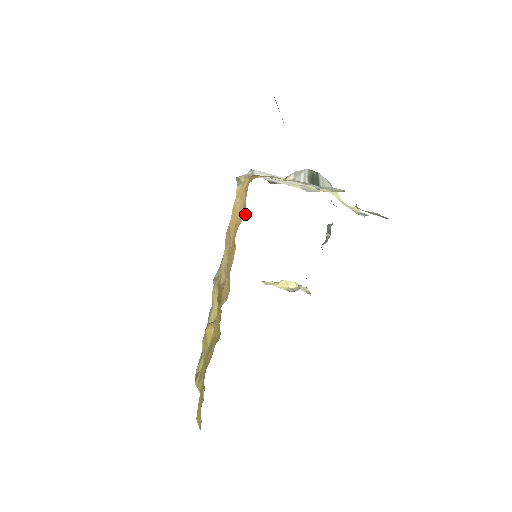
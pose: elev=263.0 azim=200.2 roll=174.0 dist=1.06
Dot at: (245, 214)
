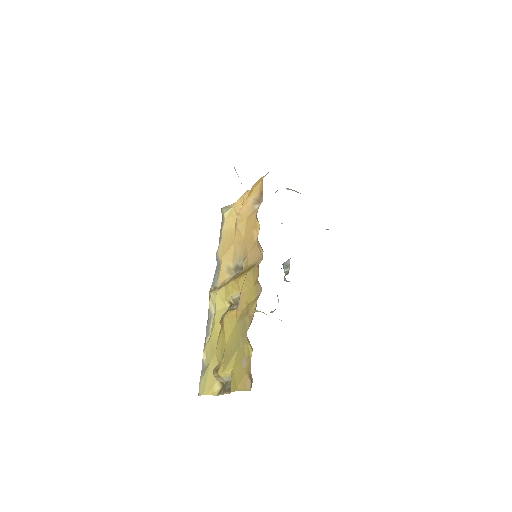
Dot at: (260, 203)
